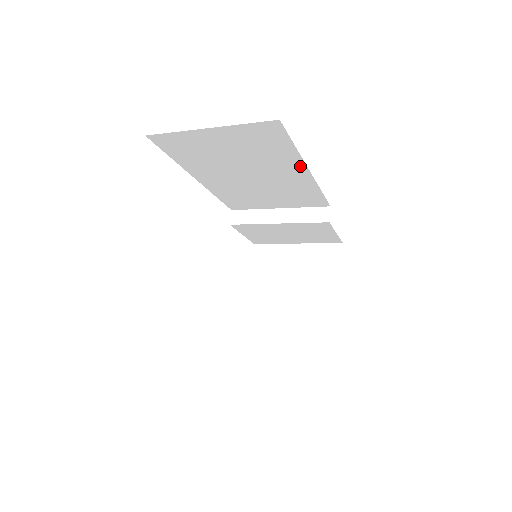
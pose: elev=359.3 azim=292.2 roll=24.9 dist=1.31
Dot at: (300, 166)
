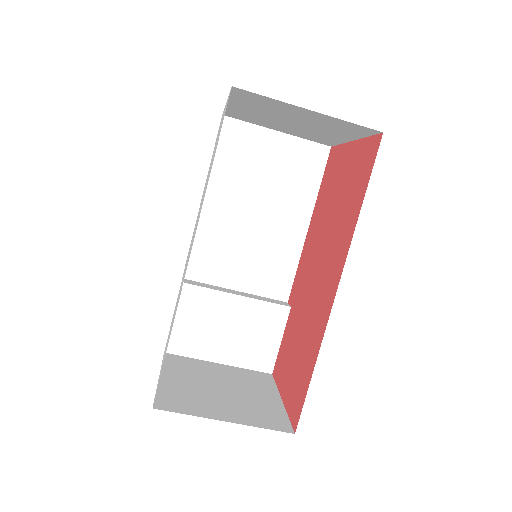
Dot at: (306, 215)
